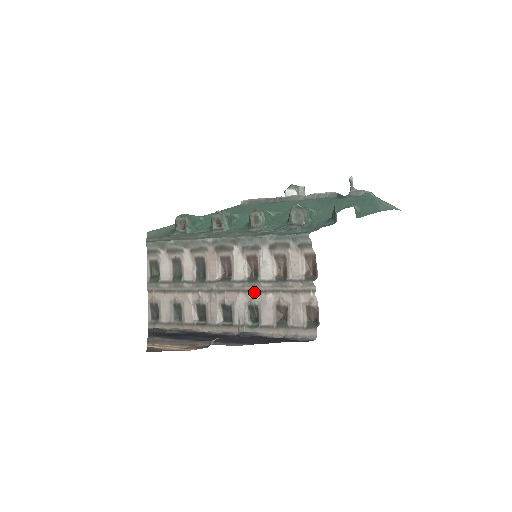
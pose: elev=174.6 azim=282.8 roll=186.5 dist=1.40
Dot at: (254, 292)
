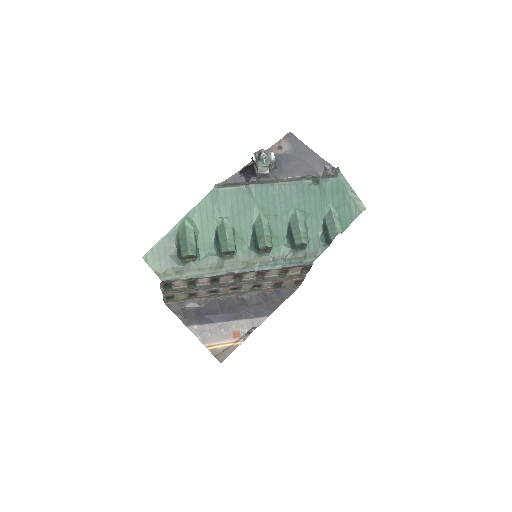
Dot at: (261, 282)
